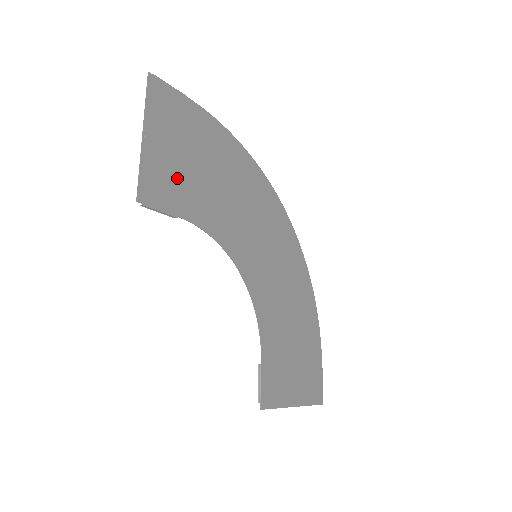
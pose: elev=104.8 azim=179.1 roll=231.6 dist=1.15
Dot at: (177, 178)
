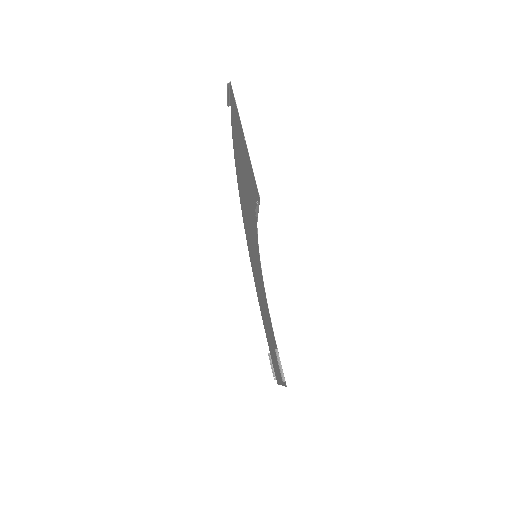
Dot at: (249, 180)
